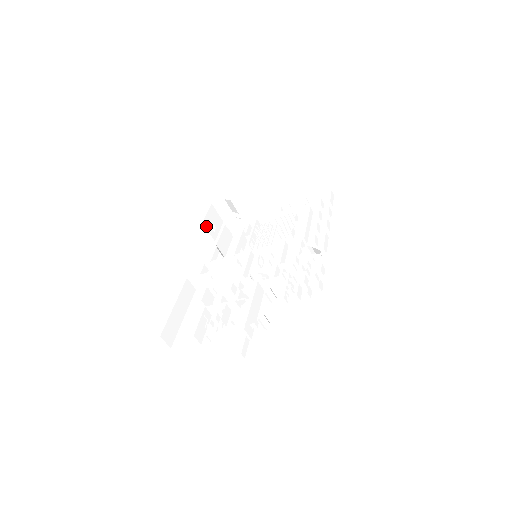
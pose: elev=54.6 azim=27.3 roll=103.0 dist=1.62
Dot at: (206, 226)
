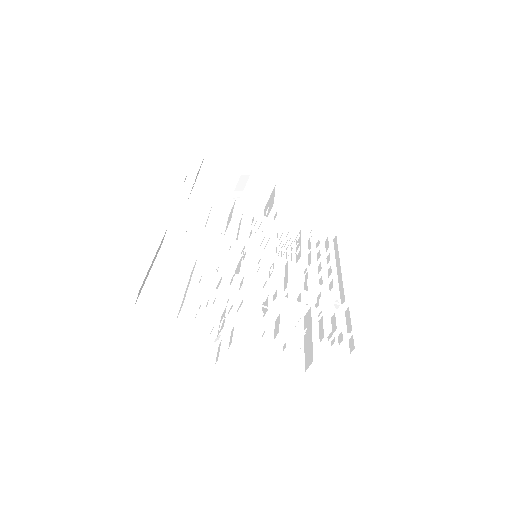
Dot at: occluded
